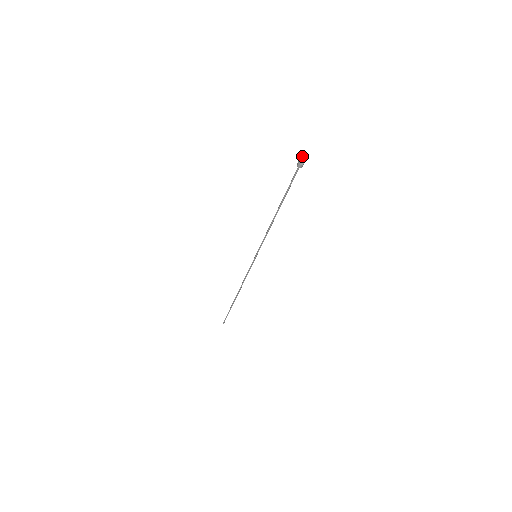
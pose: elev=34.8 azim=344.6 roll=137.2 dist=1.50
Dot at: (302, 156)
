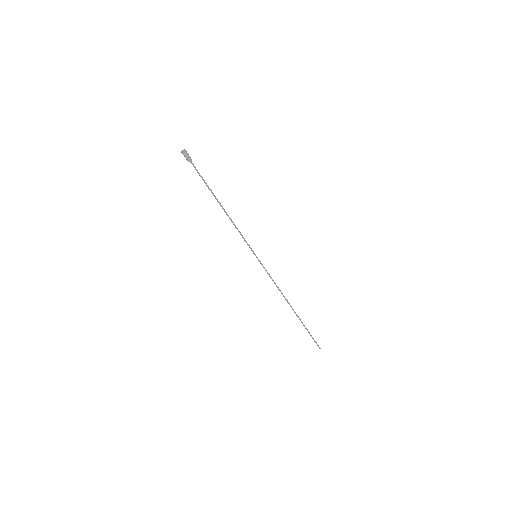
Dot at: occluded
